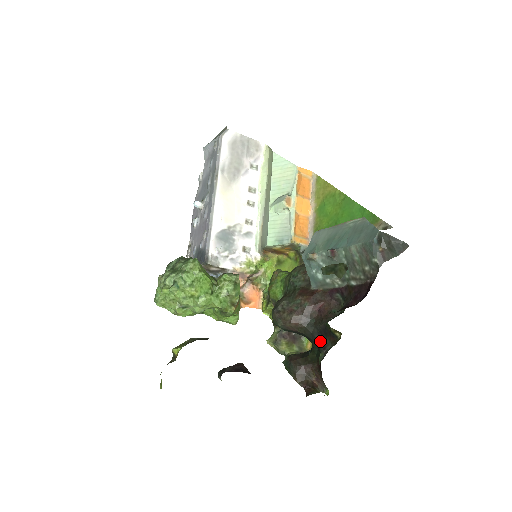
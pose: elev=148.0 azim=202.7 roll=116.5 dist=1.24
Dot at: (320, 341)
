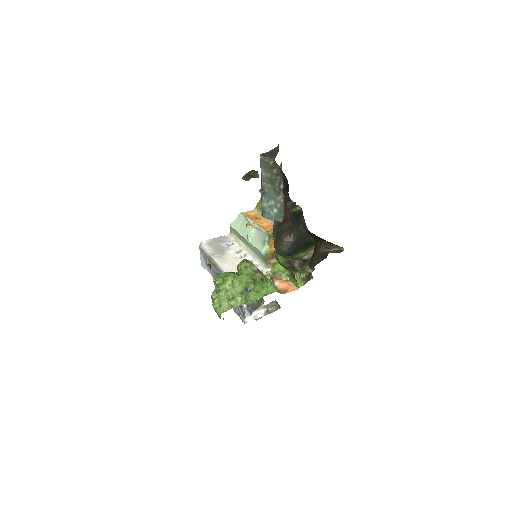
Dot at: (303, 227)
